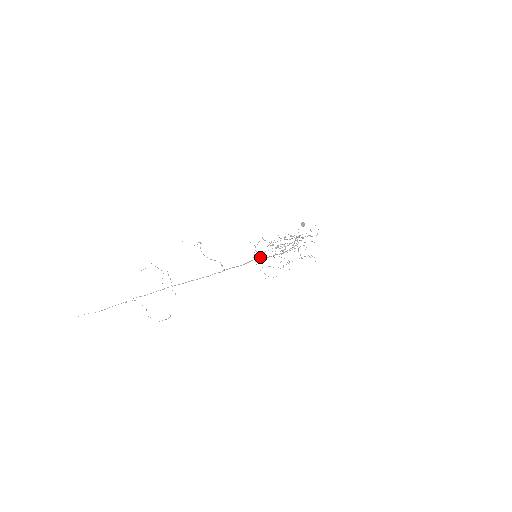
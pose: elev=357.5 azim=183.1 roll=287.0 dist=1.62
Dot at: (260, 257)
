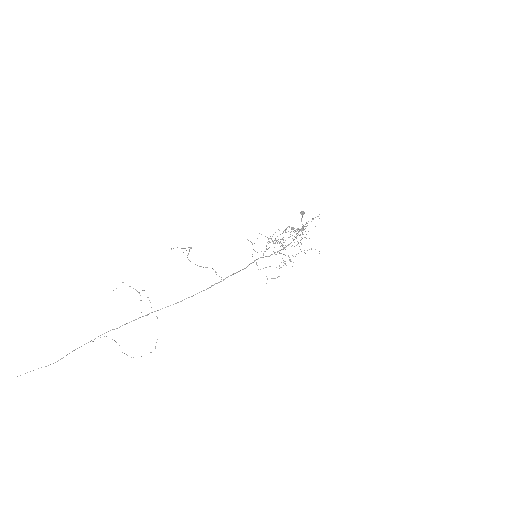
Dot at: (261, 257)
